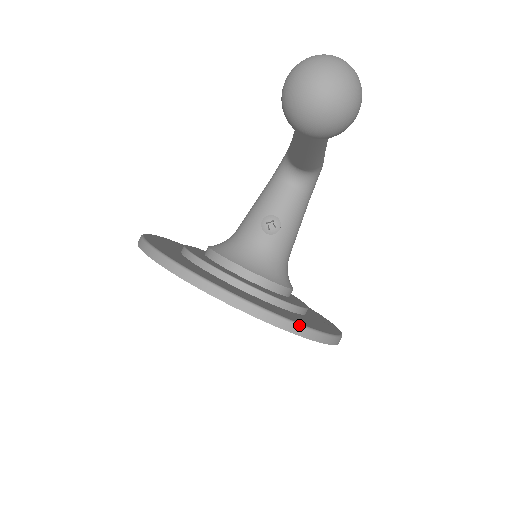
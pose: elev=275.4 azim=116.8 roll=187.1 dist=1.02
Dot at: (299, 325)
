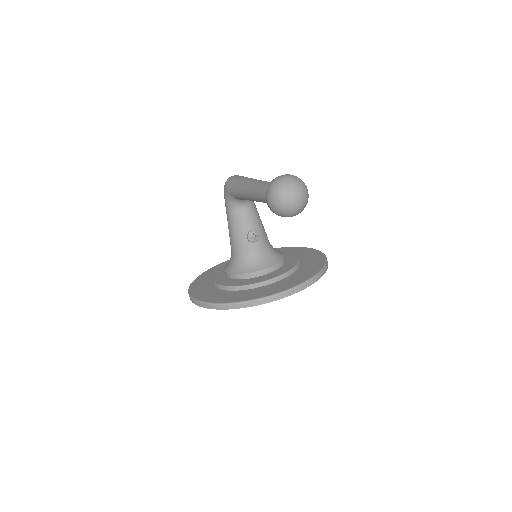
Dot at: (318, 274)
